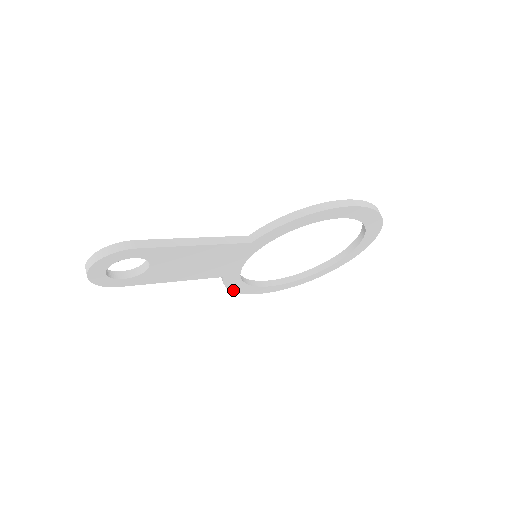
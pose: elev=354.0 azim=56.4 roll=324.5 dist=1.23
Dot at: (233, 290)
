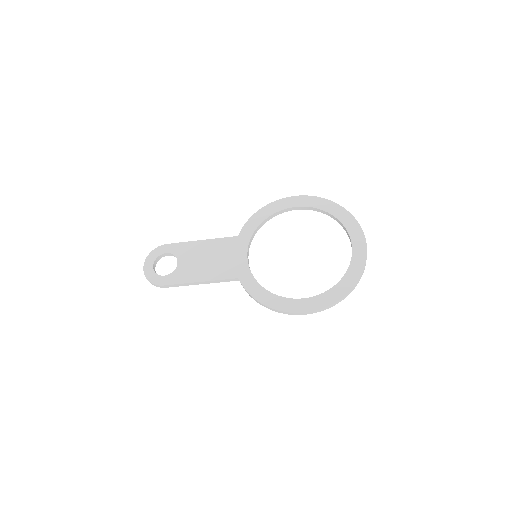
Dot at: (261, 302)
